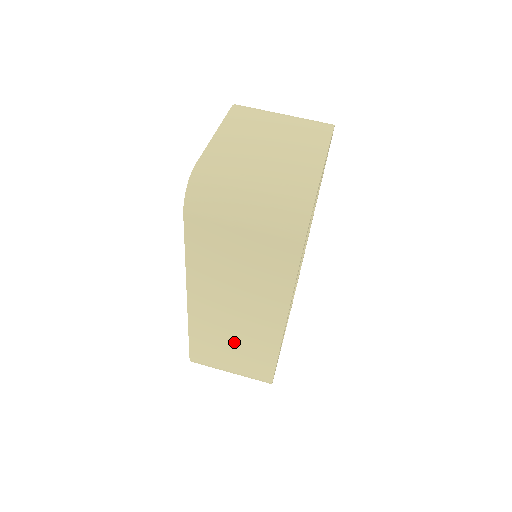
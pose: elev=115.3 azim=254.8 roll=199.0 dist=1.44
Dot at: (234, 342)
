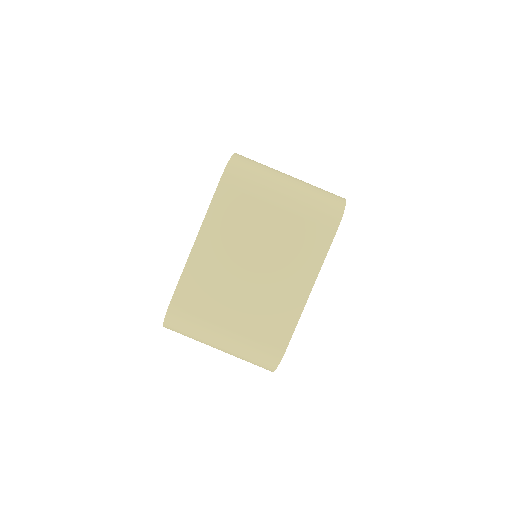
Dot at: occluded
